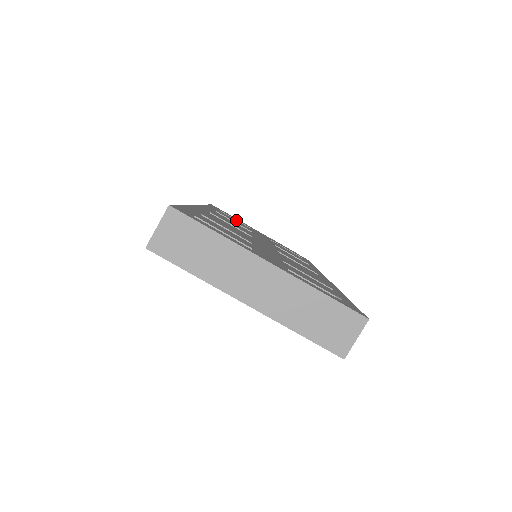
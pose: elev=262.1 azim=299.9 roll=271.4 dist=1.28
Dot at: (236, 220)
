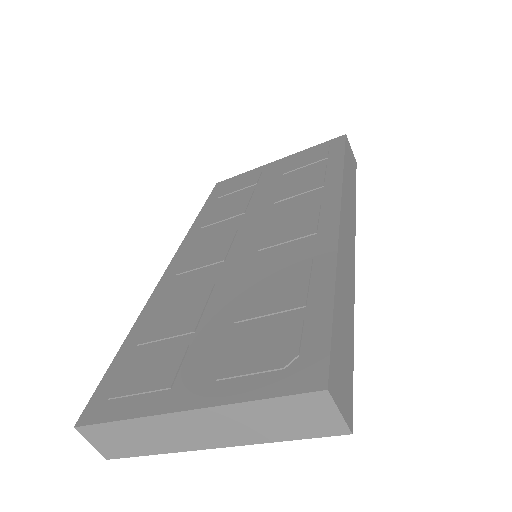
Dot at: (234, 197)
